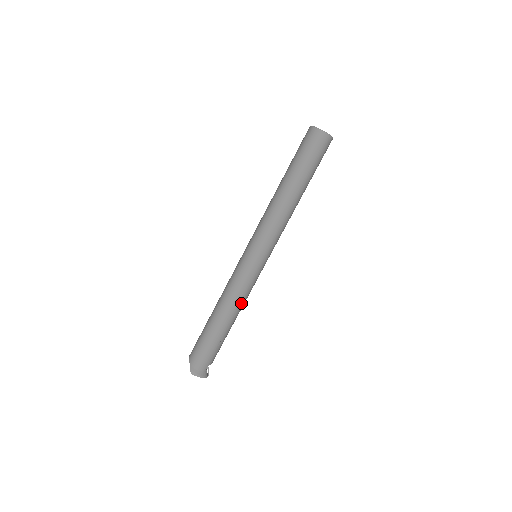
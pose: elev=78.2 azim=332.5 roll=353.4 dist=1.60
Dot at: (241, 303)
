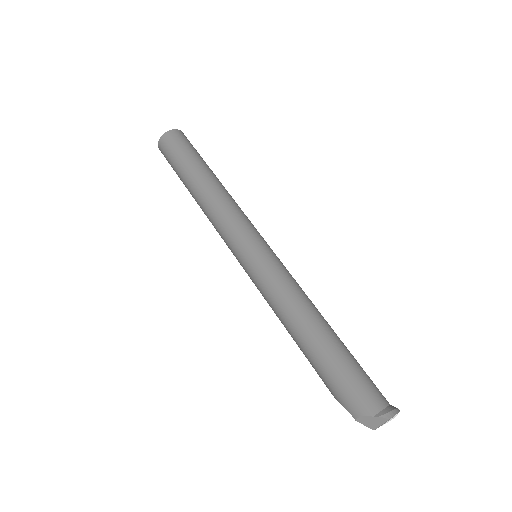
Dot at: (308, 298)
